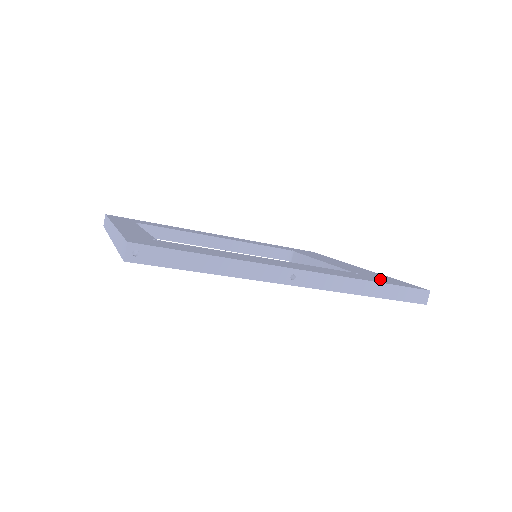
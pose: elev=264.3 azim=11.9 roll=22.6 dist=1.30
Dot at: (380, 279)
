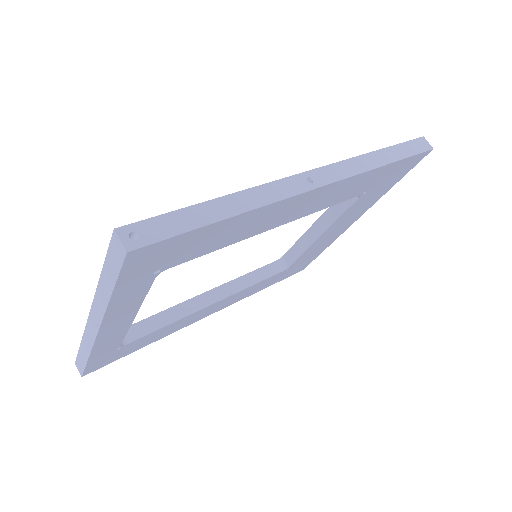
Dot at: occluded
